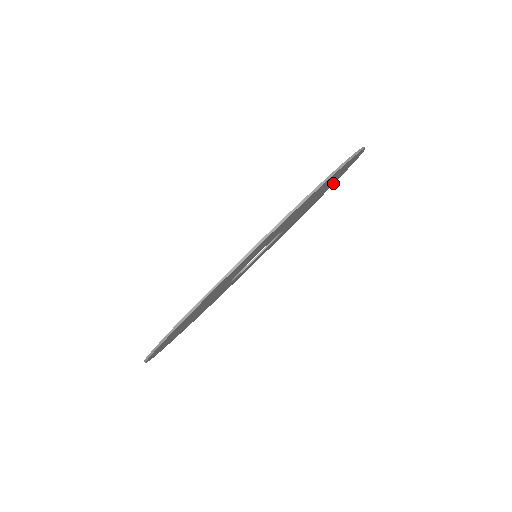
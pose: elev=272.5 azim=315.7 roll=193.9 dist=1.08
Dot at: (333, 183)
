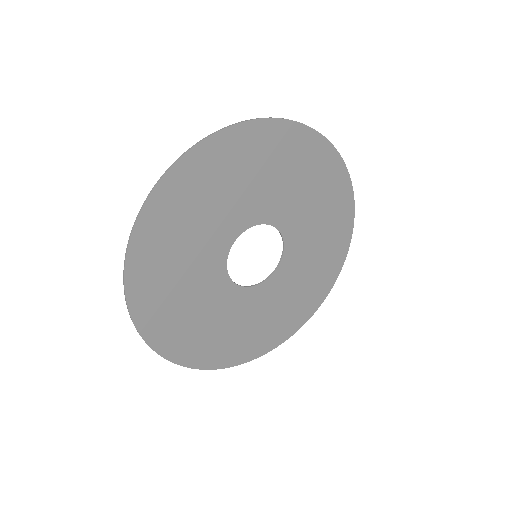
Dot at: (294, 323)
